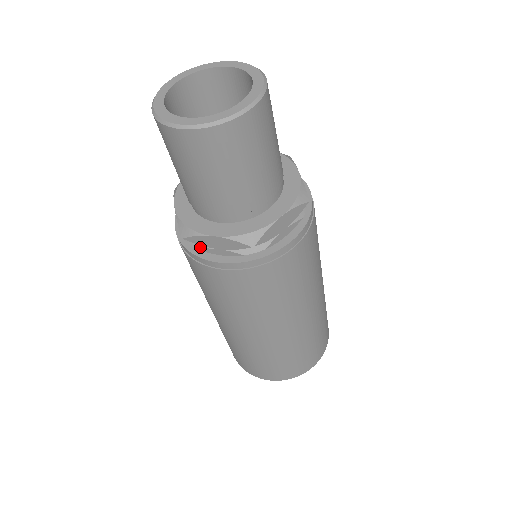
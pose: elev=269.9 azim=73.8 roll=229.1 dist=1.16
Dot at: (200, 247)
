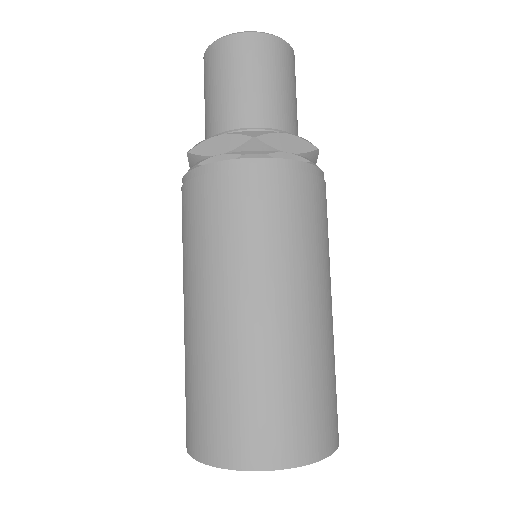
Dot at: (201, 161)
